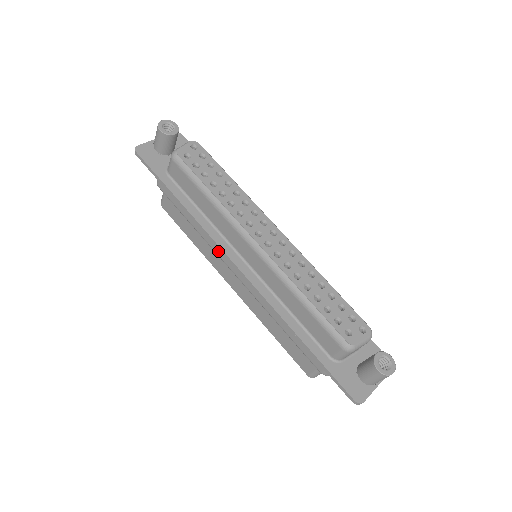
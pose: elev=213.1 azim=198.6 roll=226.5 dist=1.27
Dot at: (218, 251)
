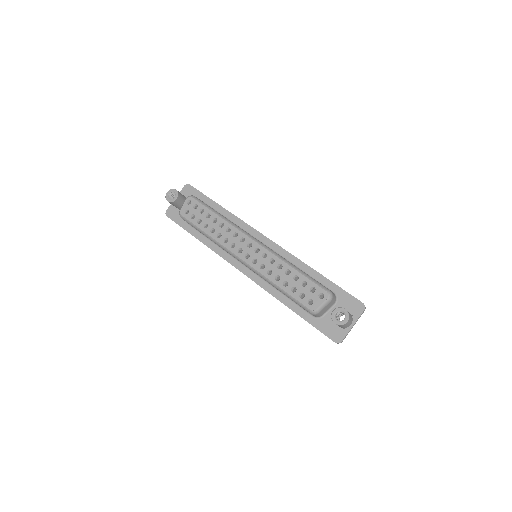
Dot at: occluded
